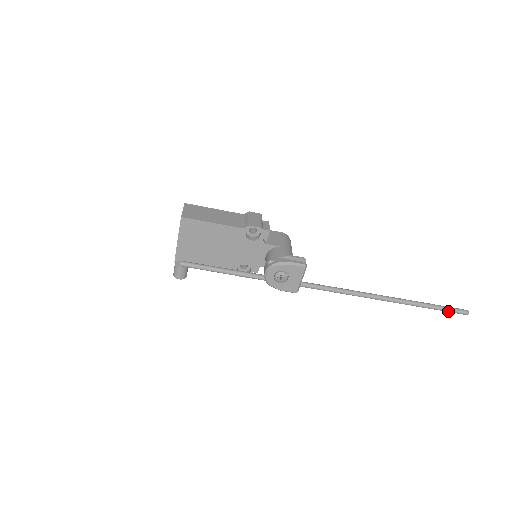
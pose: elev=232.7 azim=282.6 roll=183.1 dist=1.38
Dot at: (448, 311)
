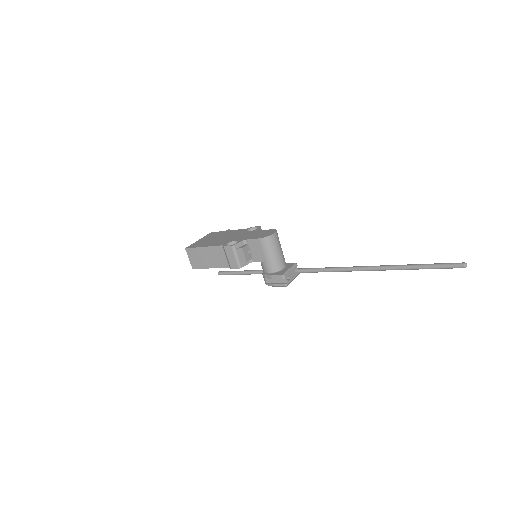
Dot at: (441, 268)
